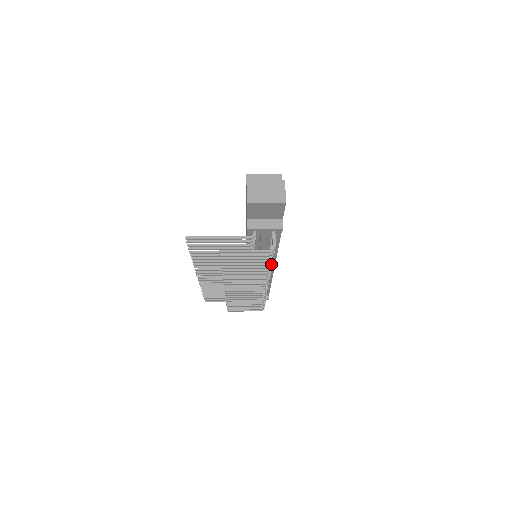
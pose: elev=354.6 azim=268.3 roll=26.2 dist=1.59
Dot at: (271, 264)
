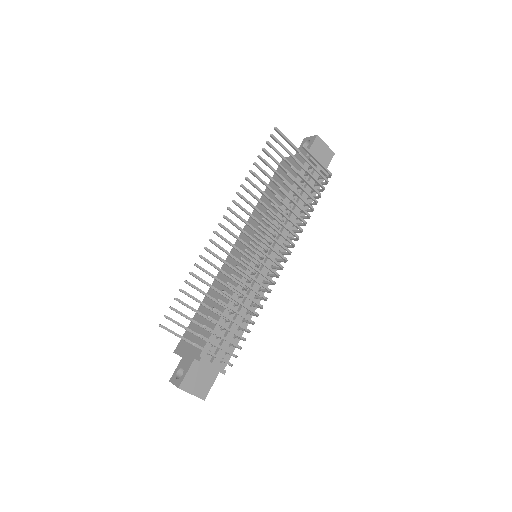
Dot at: (313, 209)
